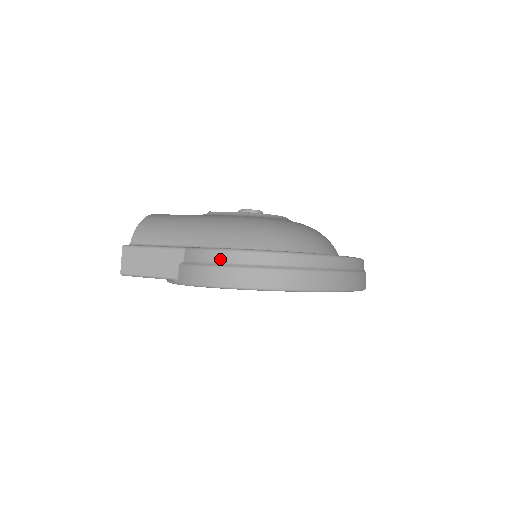
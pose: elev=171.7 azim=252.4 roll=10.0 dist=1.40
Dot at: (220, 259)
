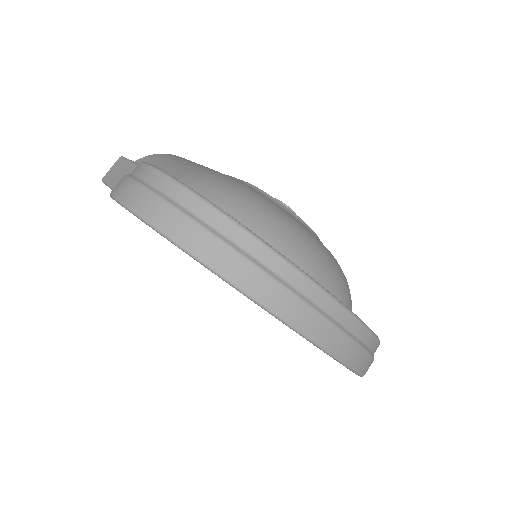
Dot at: (137, 171)
